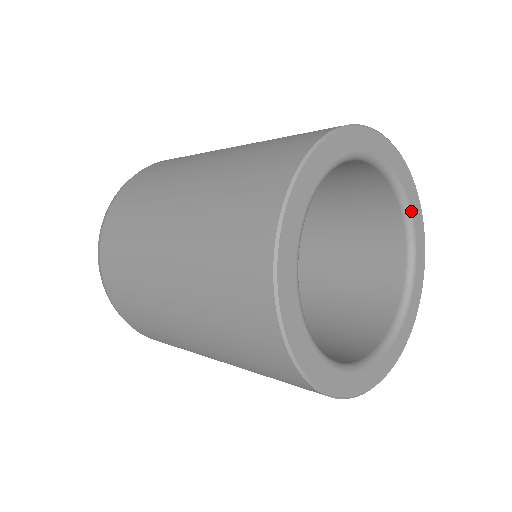
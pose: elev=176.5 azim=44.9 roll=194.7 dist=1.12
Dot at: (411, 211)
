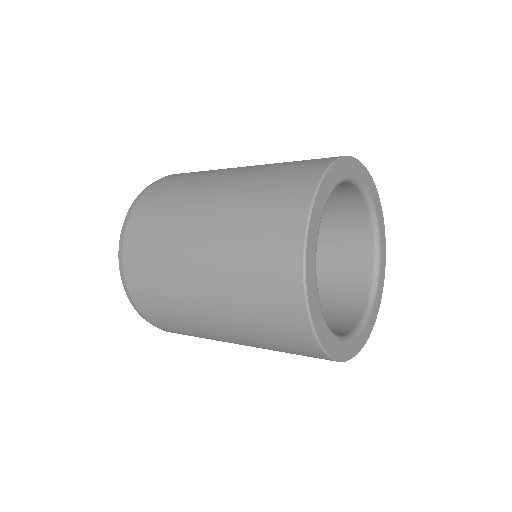
Dot at: (367, 189)
